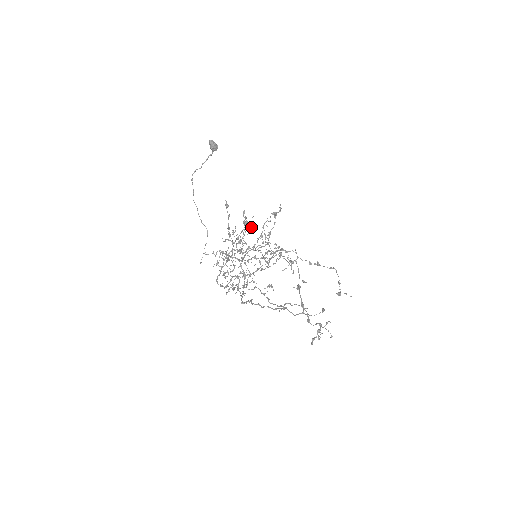
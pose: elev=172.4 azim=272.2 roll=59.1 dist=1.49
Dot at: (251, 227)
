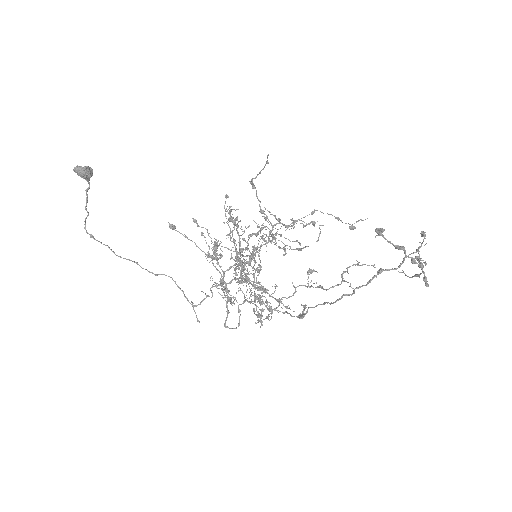
Dot at: (239, 221)
